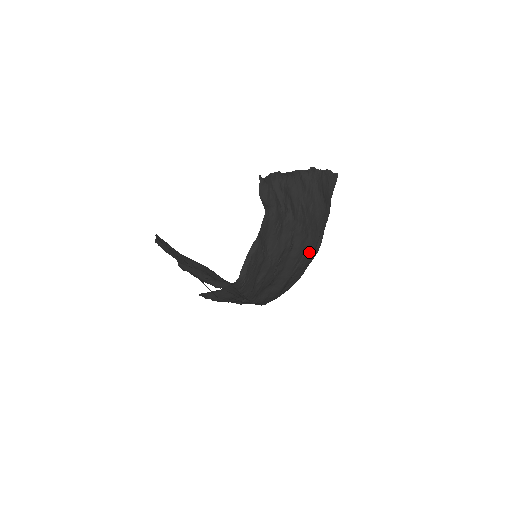
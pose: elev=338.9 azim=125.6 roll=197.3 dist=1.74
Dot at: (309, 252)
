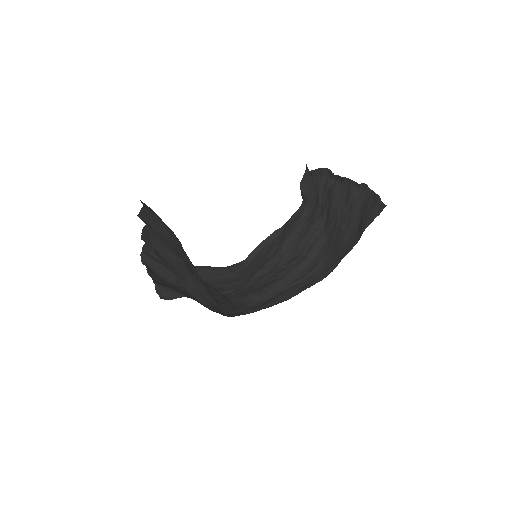
Dot at: (317, 273)
